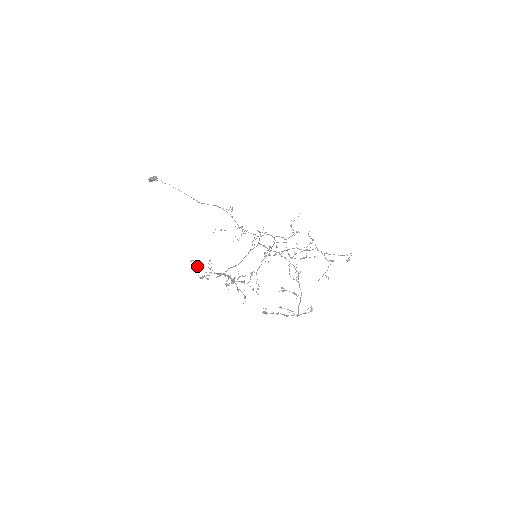
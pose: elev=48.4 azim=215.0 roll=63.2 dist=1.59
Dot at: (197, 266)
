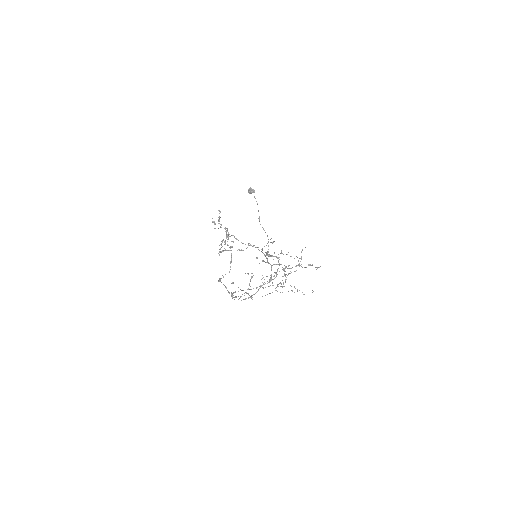
Dot at: (218, 220)
